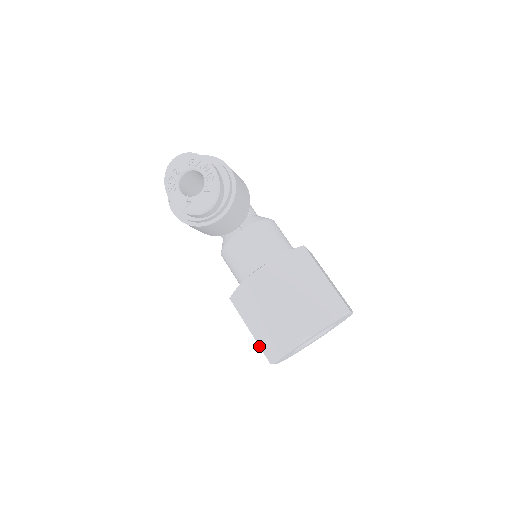
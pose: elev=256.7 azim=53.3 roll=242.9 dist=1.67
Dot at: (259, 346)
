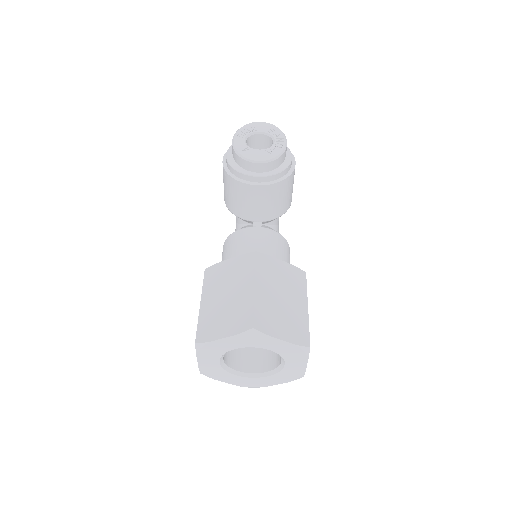
Dot at: (198, 322)
